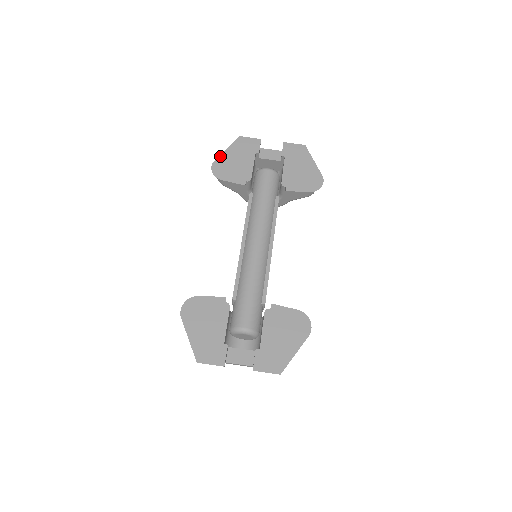
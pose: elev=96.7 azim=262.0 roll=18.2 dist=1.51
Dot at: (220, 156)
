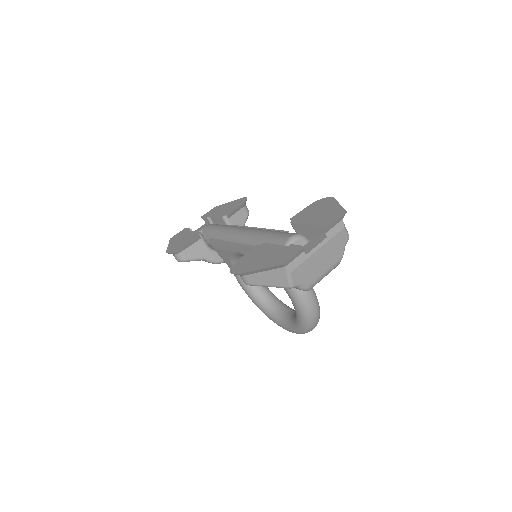
Dot at: (167, 249)
